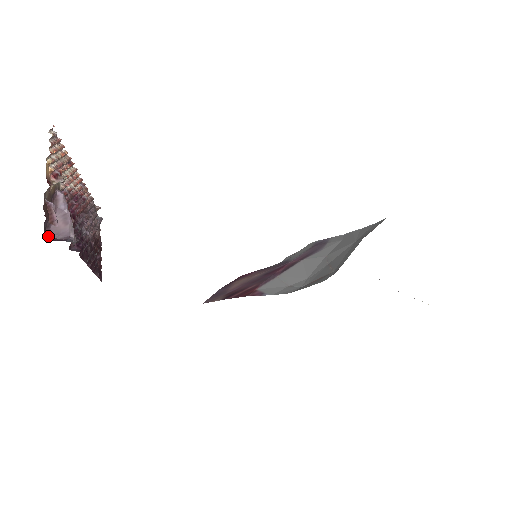
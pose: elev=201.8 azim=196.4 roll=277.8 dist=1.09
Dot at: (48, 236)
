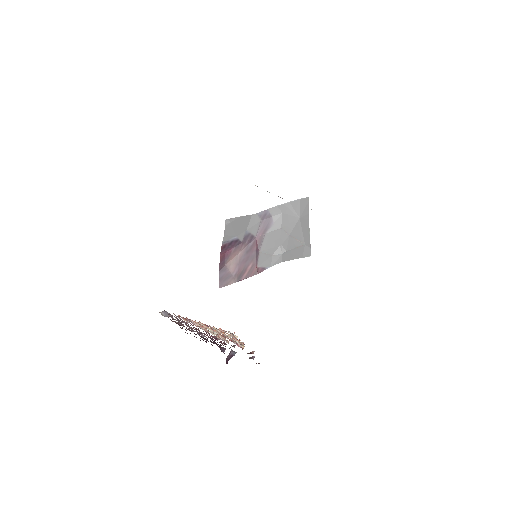
Dot at: (226, 362)
